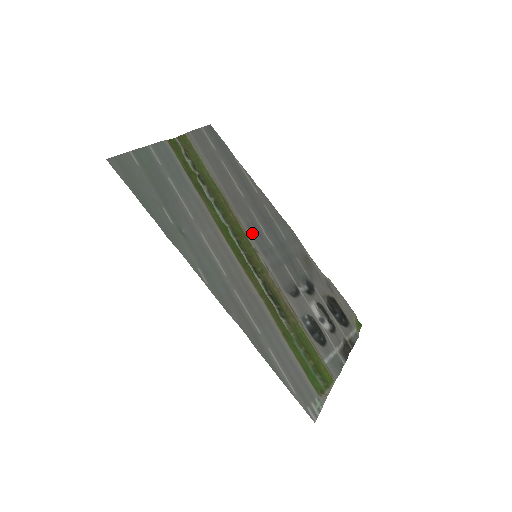
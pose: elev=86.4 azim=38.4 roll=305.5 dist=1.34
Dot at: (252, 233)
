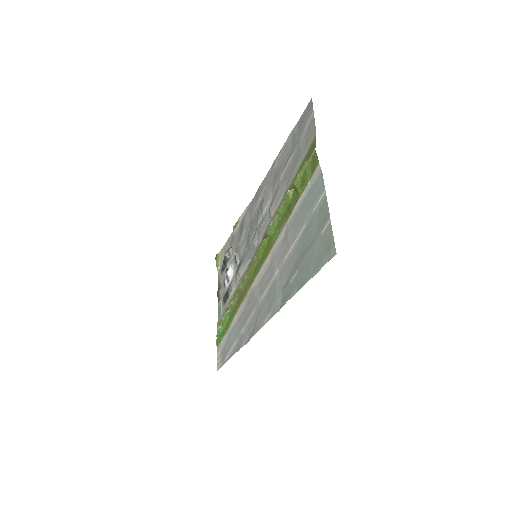
Dot at: (262, 230)
